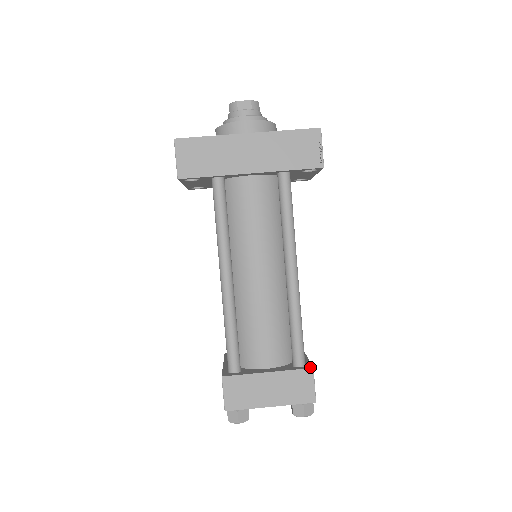
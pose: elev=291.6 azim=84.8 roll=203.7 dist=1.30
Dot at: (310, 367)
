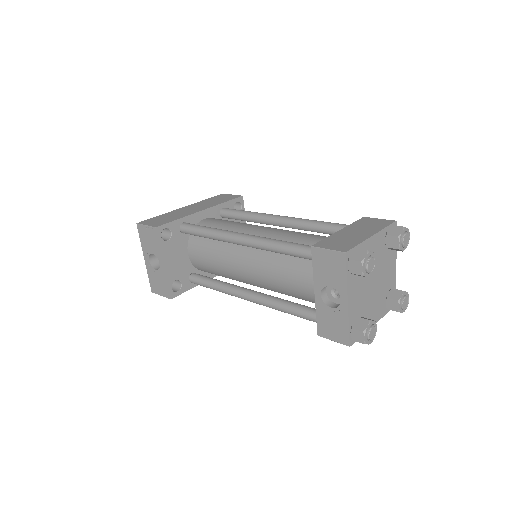
Dot at: occluded
